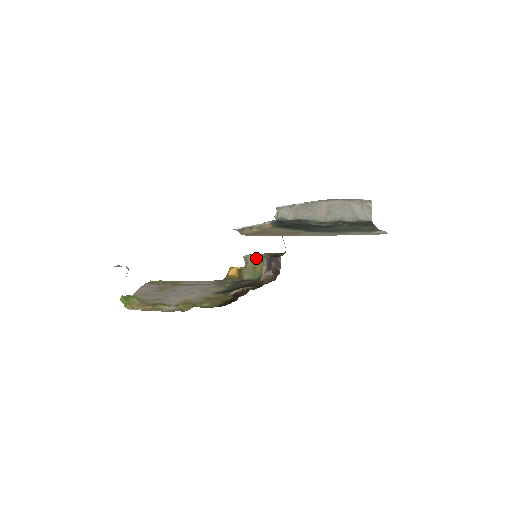
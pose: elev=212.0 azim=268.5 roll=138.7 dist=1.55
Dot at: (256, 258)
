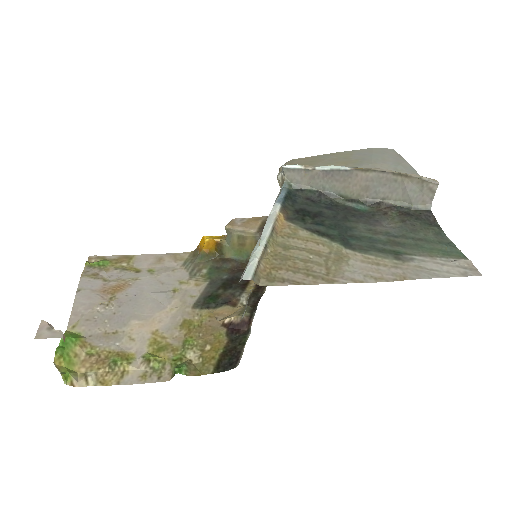
Dot at: (245, 233)
